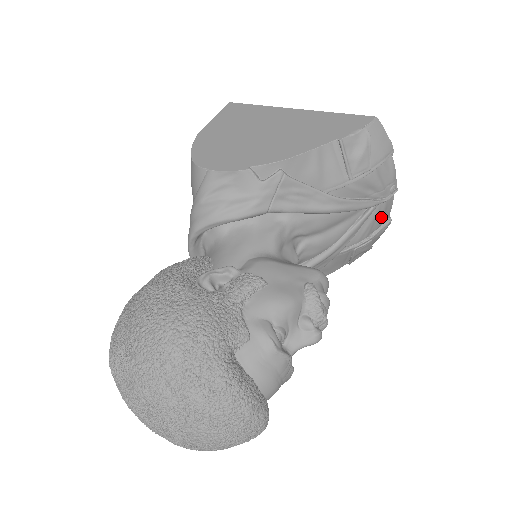
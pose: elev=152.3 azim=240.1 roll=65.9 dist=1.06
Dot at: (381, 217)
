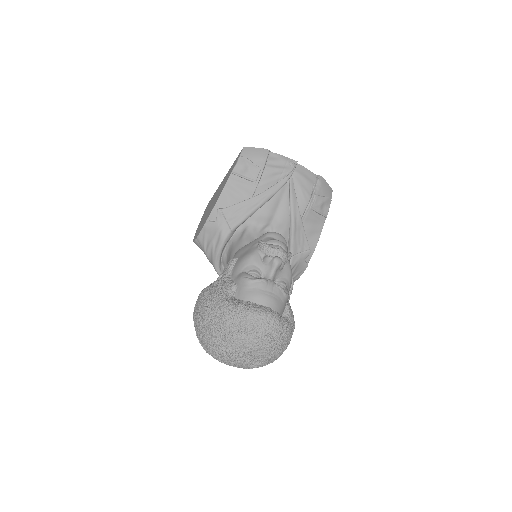
Dot at: (306, 180)
